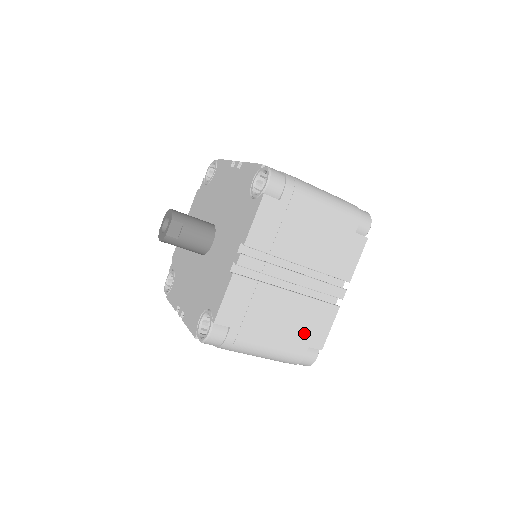
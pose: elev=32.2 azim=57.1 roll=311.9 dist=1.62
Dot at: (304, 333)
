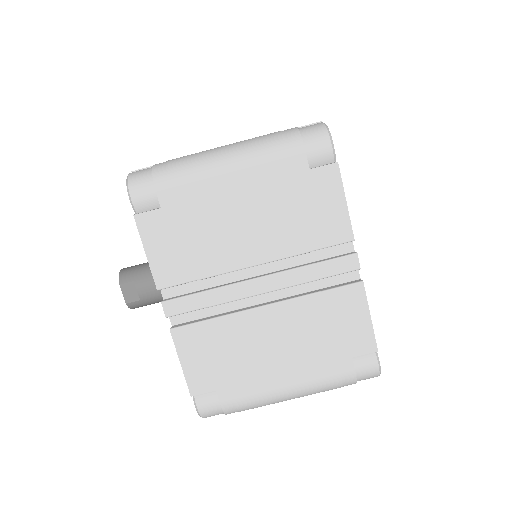
Dot at: (330, 344)
